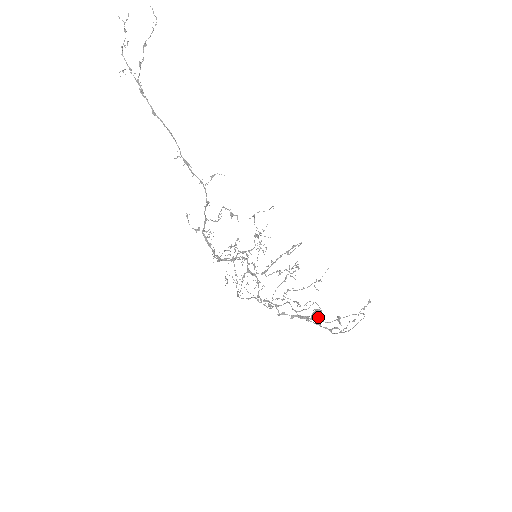
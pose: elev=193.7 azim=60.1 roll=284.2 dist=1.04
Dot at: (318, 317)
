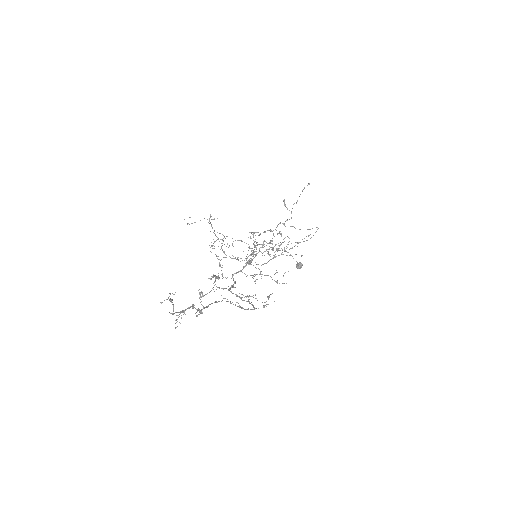
Dot at: (300, 268)
